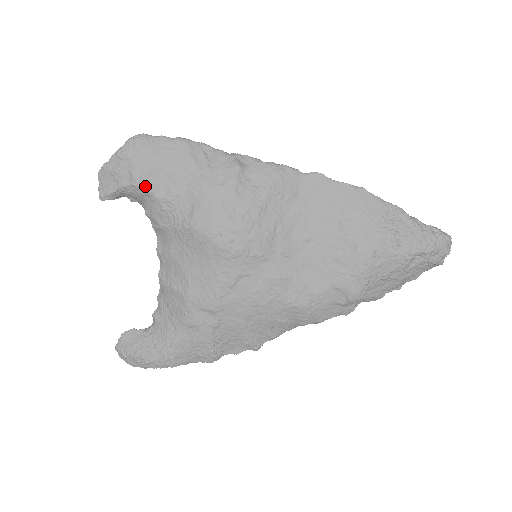
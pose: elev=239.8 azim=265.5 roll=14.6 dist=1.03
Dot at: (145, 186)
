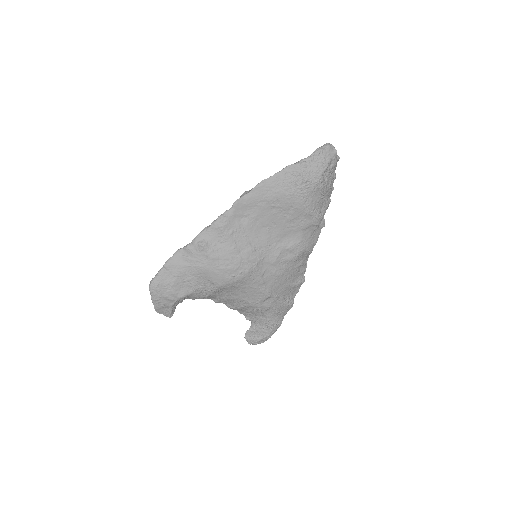
Dot at: (181, 297)
